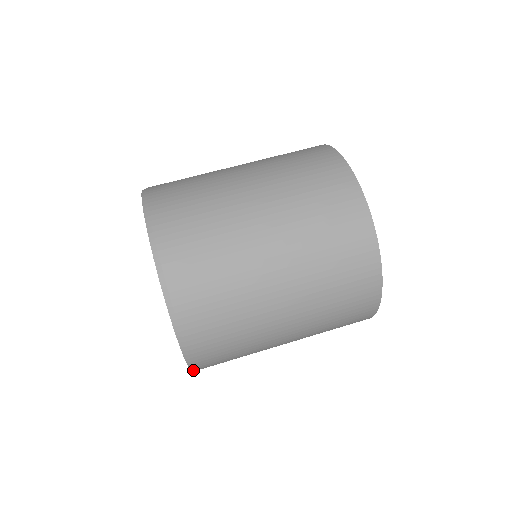
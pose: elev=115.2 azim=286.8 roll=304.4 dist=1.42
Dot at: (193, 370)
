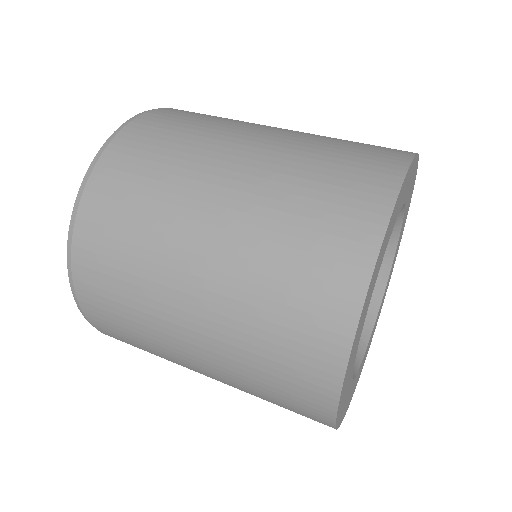
Dot at: (69, 267)
